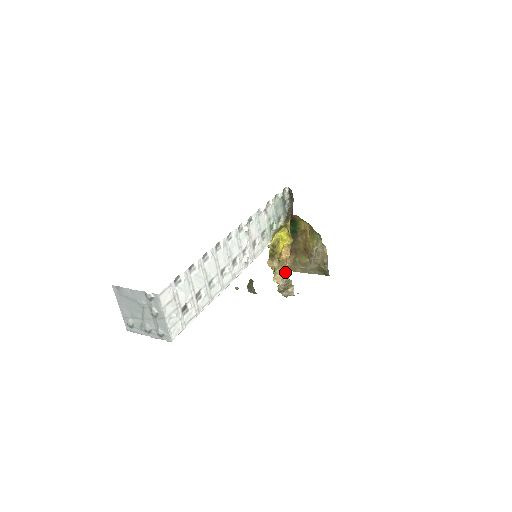
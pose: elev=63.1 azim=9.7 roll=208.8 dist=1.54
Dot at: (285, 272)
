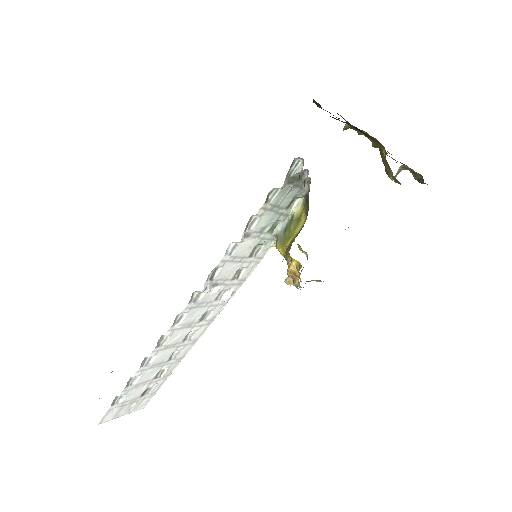
Dot at: (297, 288)
